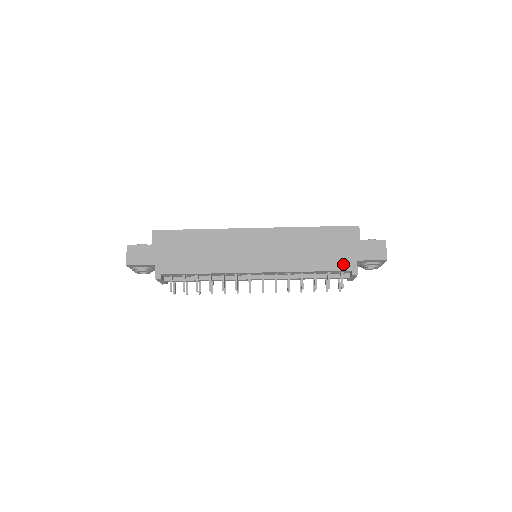
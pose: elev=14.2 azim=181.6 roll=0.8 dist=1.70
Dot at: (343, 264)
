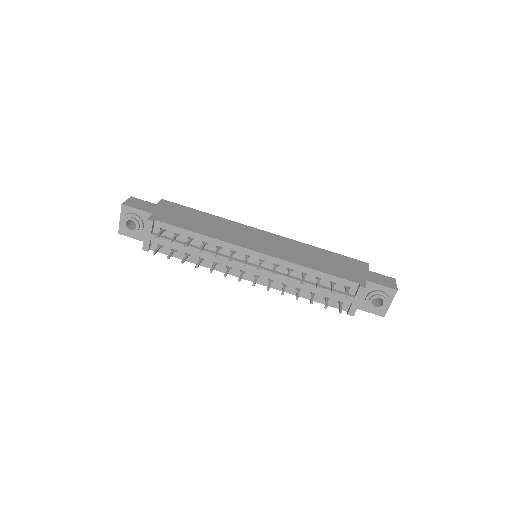
Dot at: (351, 277)
